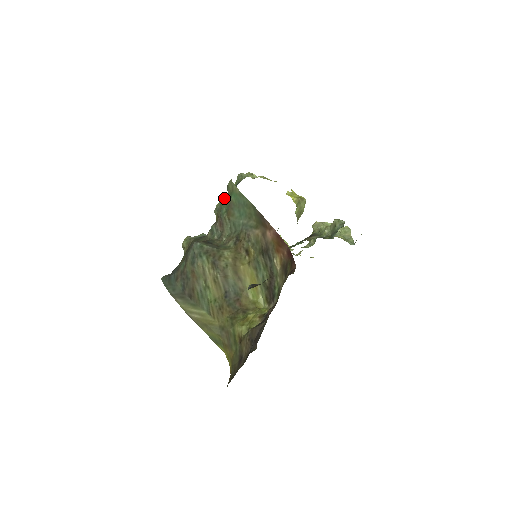
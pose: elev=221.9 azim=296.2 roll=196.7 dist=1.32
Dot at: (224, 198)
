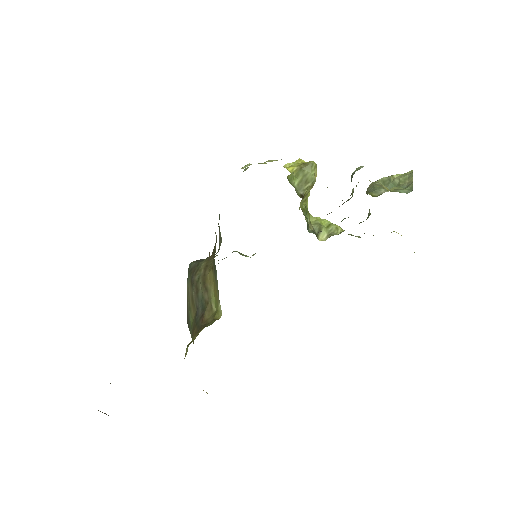
Dot at: occluded
